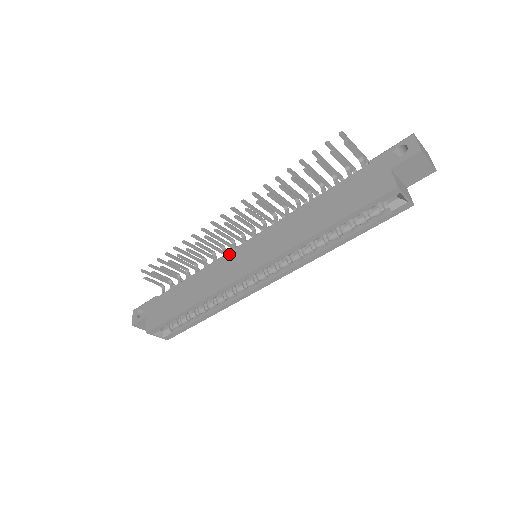
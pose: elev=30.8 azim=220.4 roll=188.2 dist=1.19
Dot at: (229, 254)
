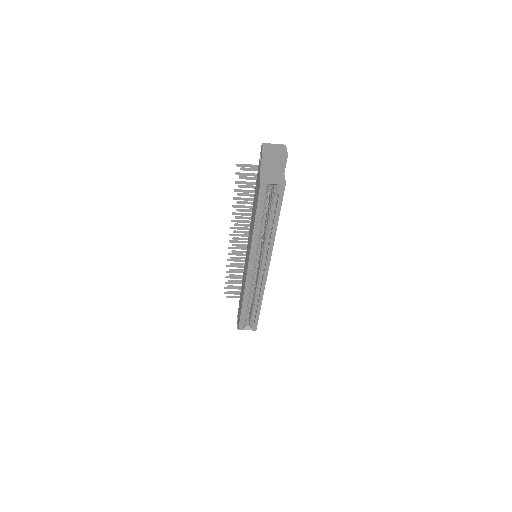
Dot at: (245, 262)
